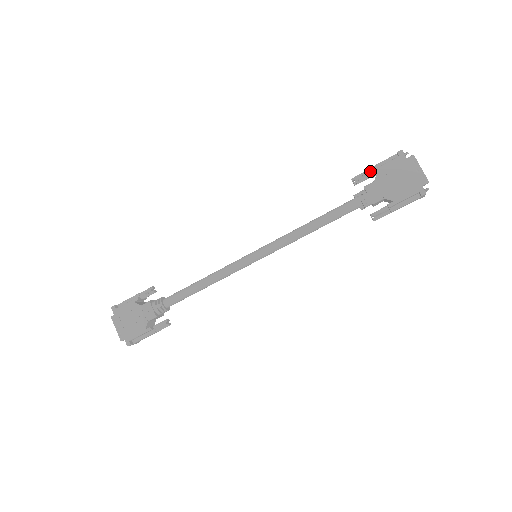
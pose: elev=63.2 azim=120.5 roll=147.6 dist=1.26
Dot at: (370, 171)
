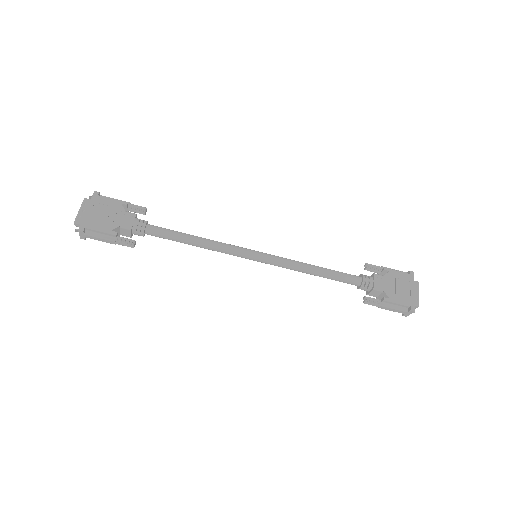
Dot at: (385, 267)
